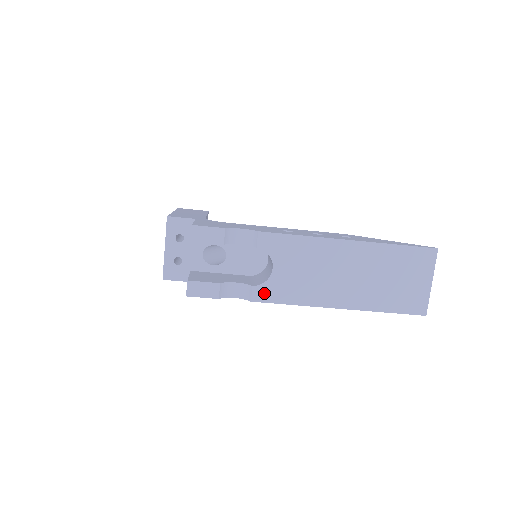
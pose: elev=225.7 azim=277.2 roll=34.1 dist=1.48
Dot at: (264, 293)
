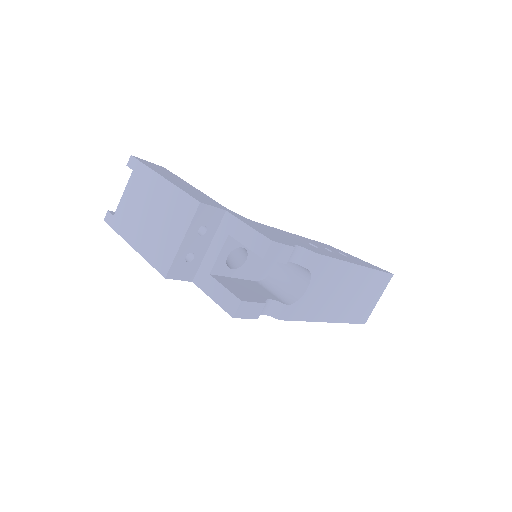
Dot at: (291, 312)
